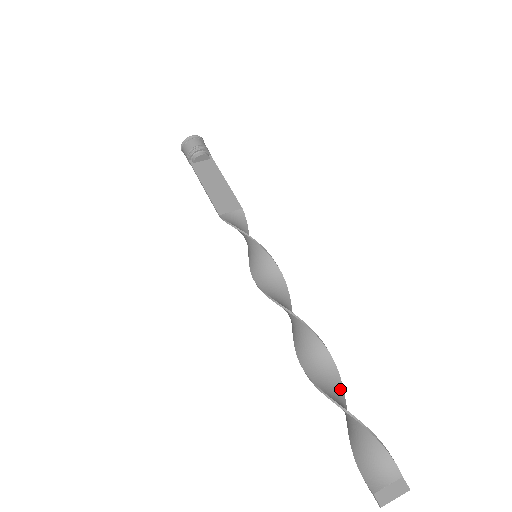
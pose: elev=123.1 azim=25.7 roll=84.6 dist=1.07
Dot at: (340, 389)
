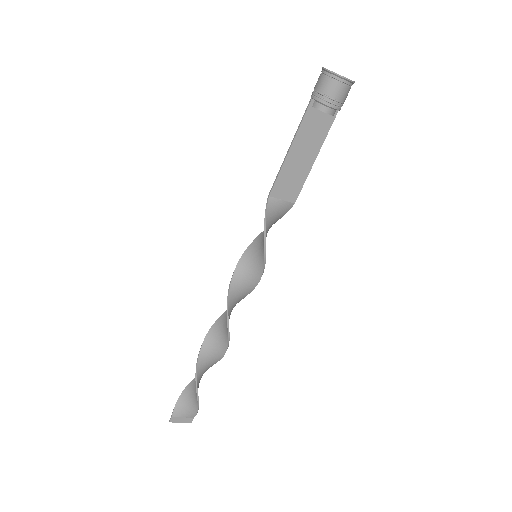
Dot at: (211, 366)
